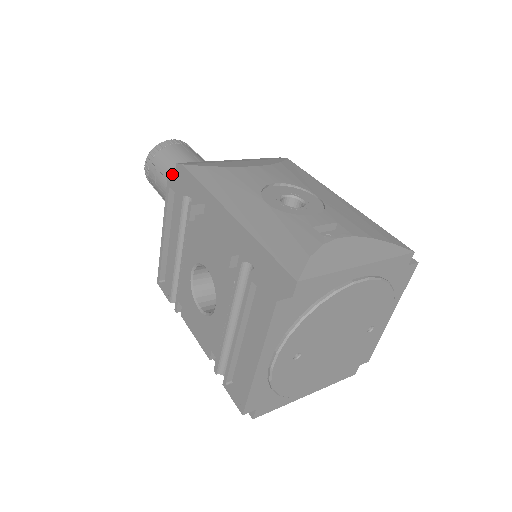
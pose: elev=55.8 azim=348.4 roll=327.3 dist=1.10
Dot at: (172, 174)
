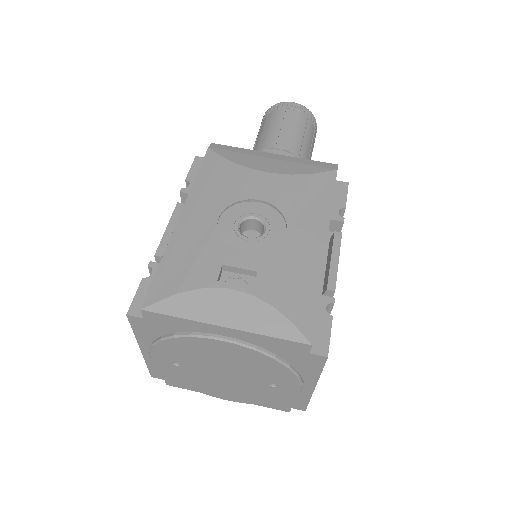
Dot at: (259, 141)
